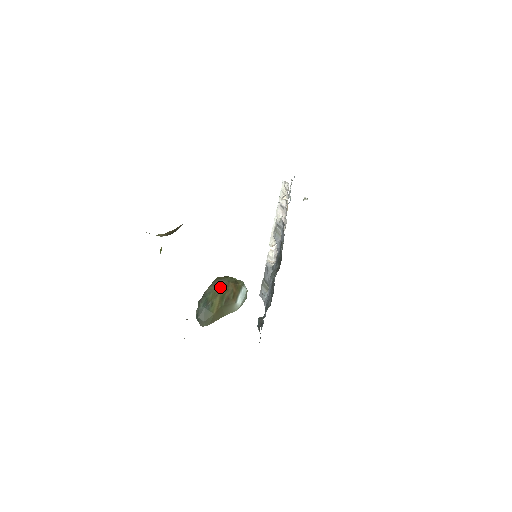
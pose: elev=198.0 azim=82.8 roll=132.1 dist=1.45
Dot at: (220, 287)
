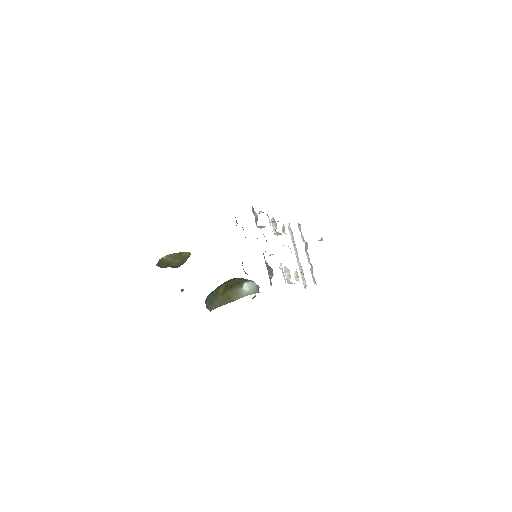
Dot at: (225, 282)
